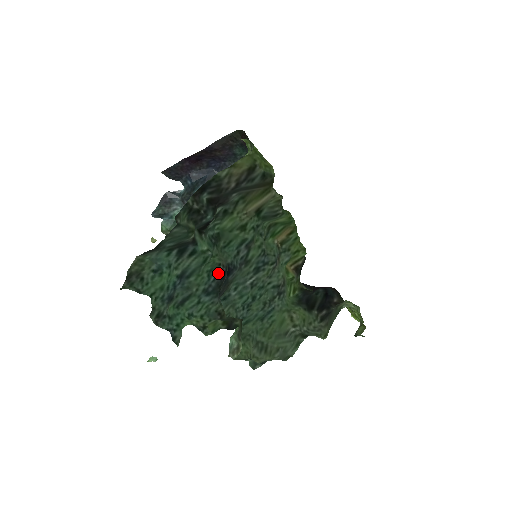
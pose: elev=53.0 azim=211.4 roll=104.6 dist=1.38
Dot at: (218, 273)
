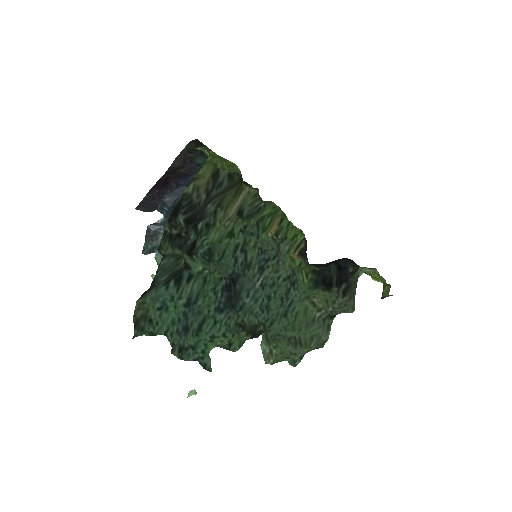
Dot at: (223, 287)
